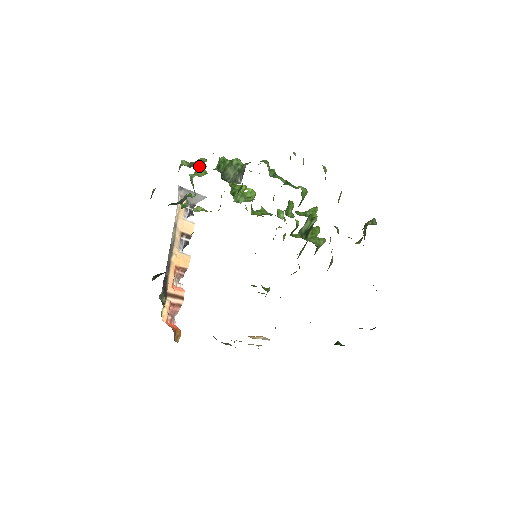
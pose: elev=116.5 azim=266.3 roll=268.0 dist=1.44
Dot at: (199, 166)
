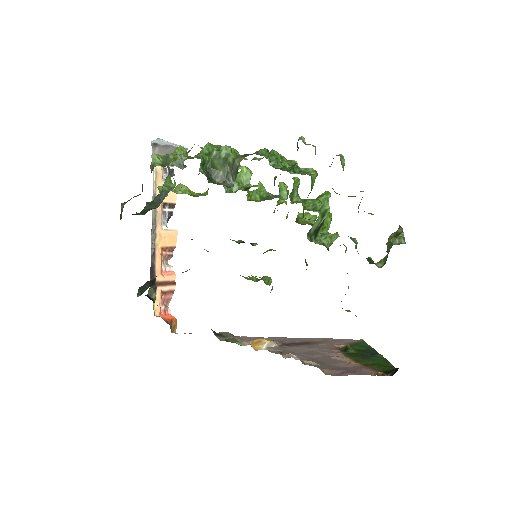
Dot at: occluded
